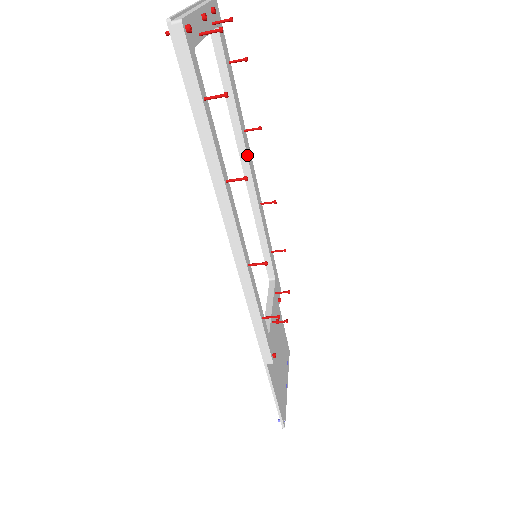
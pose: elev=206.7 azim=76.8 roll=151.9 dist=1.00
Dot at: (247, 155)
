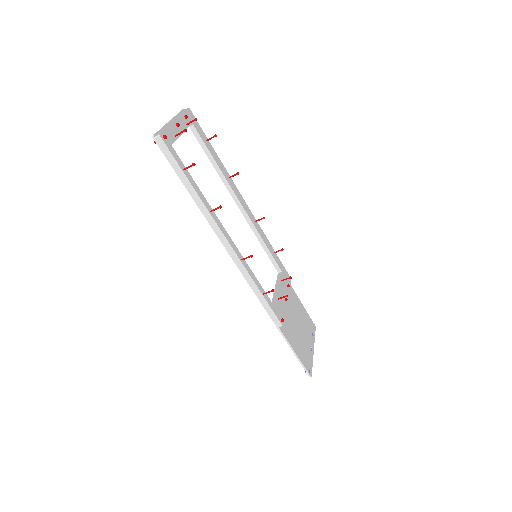
Dot at: (234, 192)
